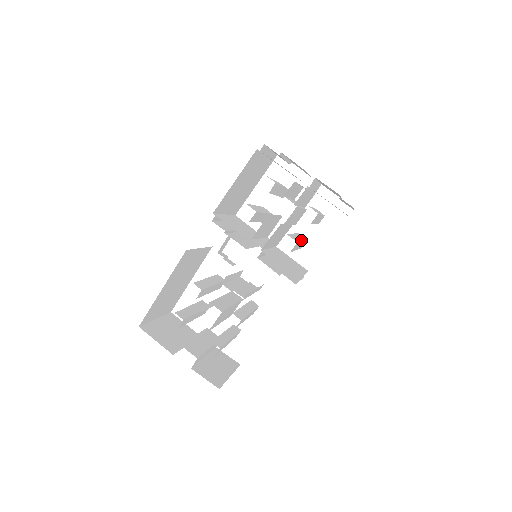
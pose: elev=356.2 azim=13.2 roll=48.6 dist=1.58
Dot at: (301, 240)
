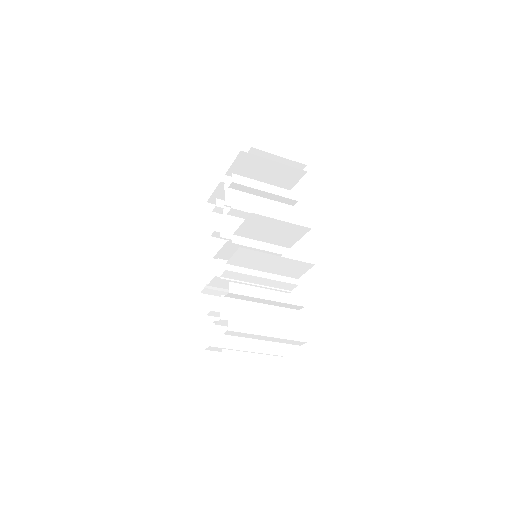
Dot at: (263, 208)
